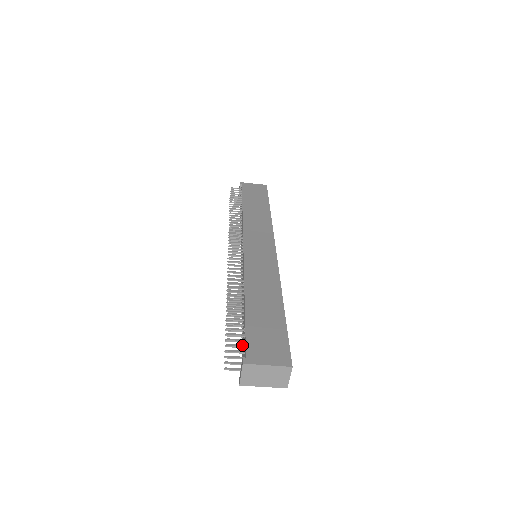
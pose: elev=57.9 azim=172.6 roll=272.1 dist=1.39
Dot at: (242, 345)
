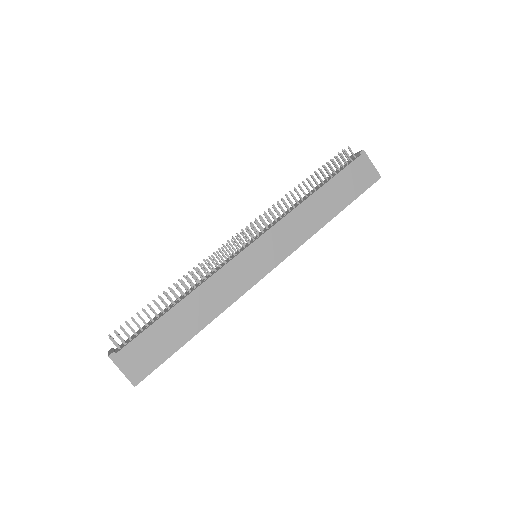
Dot at: (130, 338)
